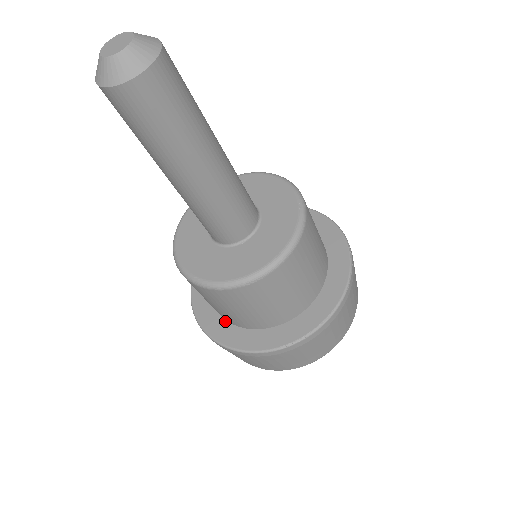
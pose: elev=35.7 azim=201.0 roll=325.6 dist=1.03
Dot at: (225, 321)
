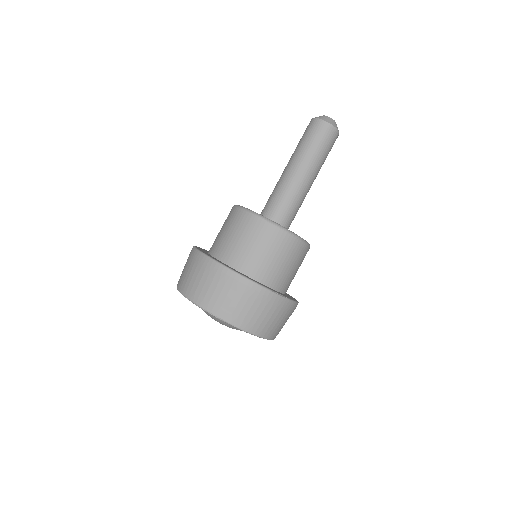
Dot at: occluded
